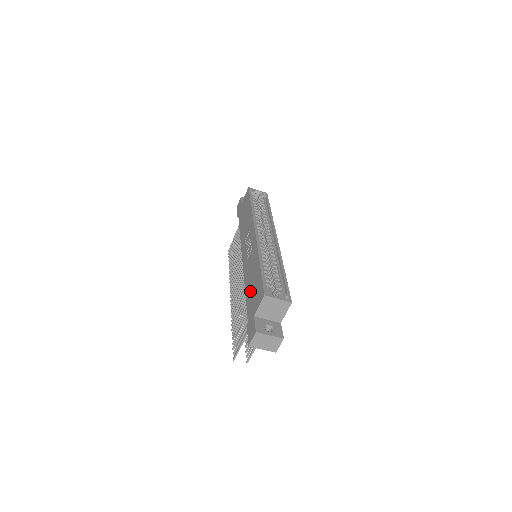
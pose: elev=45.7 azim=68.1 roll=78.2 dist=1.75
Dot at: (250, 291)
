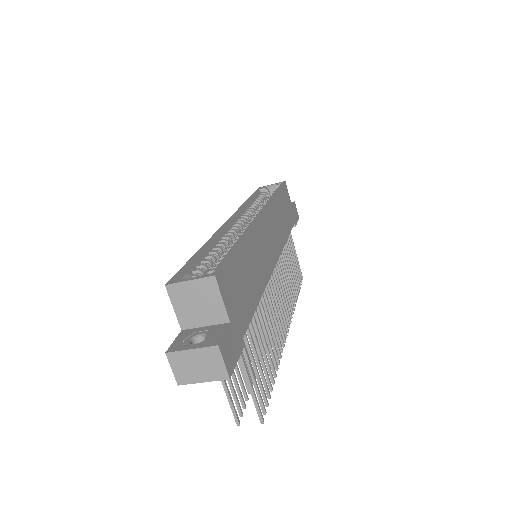
Dot at: occluded
